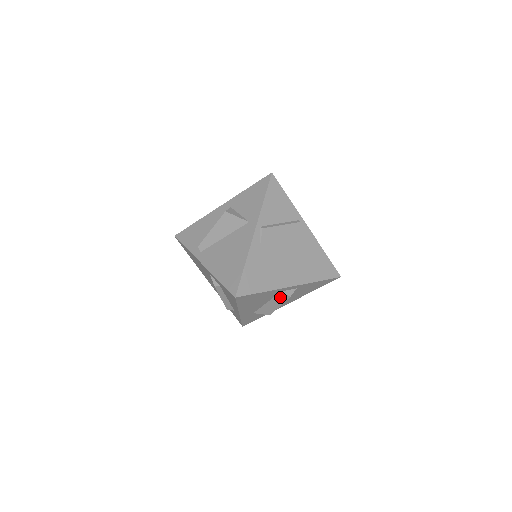
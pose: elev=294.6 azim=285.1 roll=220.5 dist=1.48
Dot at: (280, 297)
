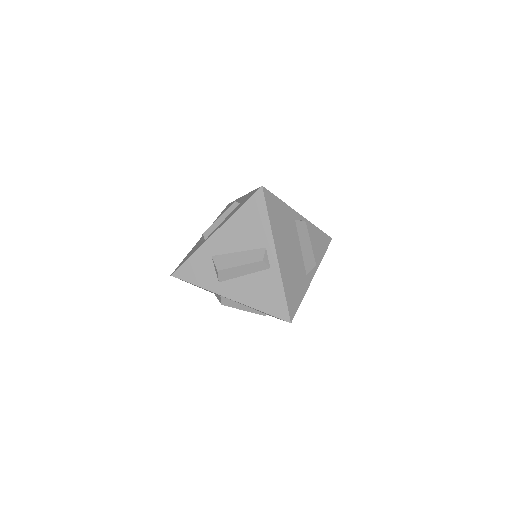
Dot at: (256, 254)
